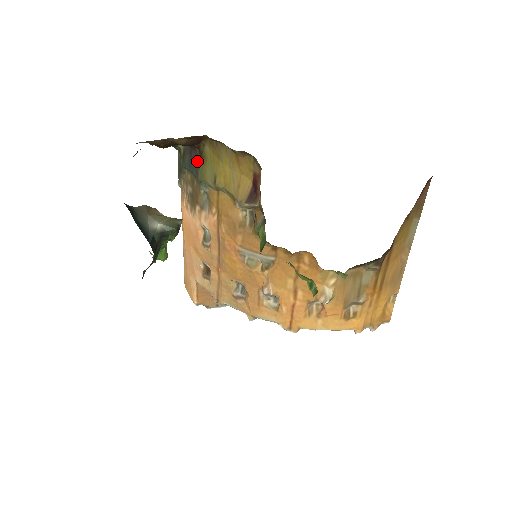
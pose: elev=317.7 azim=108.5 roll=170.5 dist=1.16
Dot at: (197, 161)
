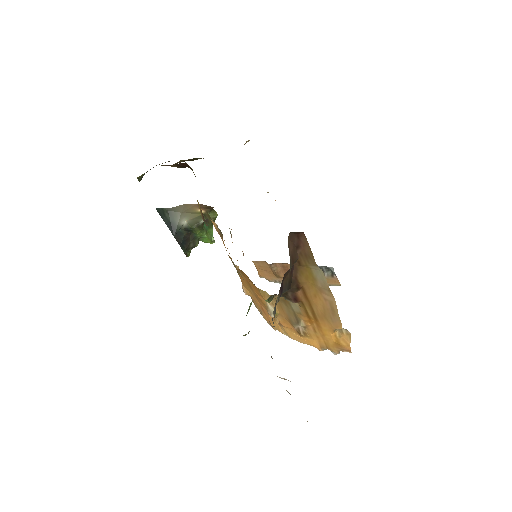
Dot at: occluded
